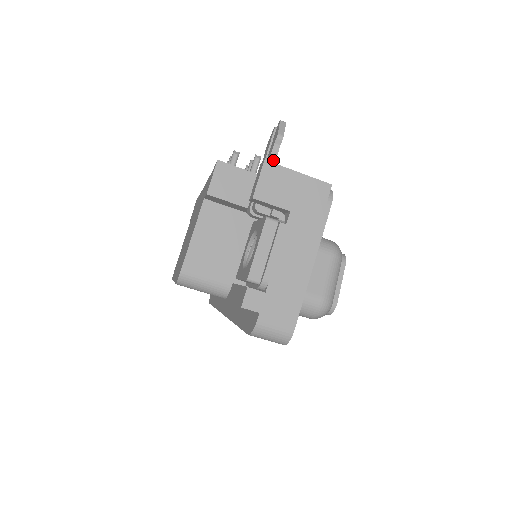
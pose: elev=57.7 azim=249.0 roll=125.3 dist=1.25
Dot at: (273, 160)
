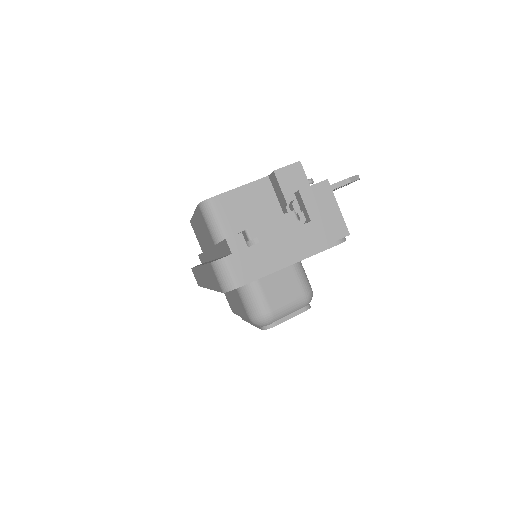
Dot at: occluded
